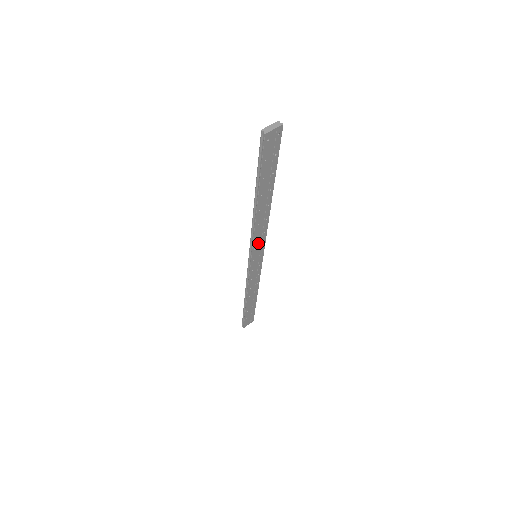
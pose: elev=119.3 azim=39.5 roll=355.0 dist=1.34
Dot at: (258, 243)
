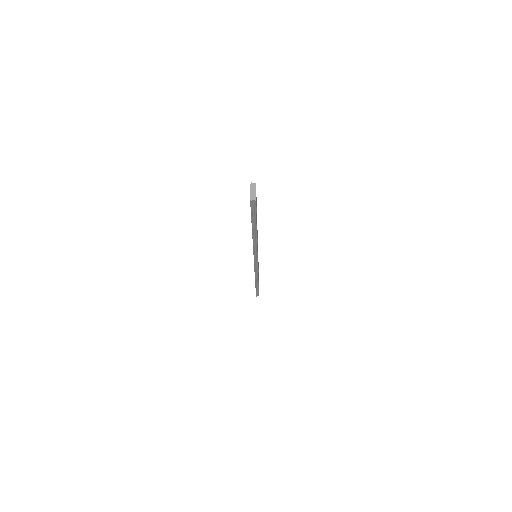
Dot at: occluded
